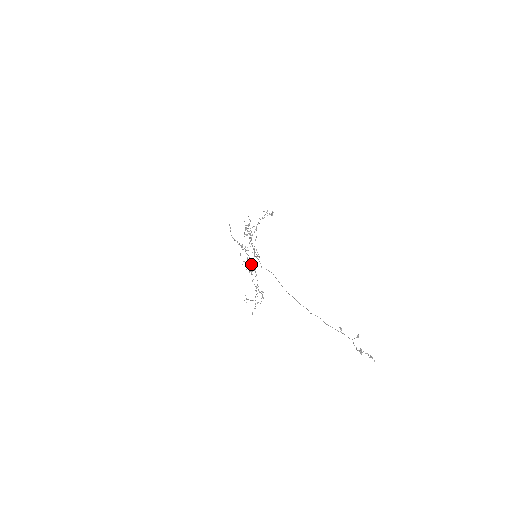
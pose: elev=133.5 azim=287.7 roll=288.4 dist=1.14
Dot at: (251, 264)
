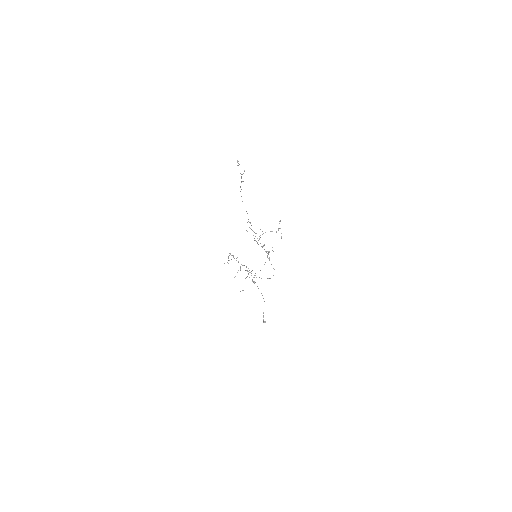
Dot at: (253, 281)
